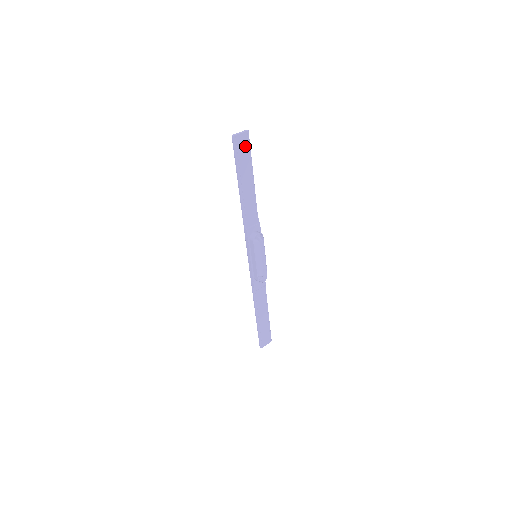
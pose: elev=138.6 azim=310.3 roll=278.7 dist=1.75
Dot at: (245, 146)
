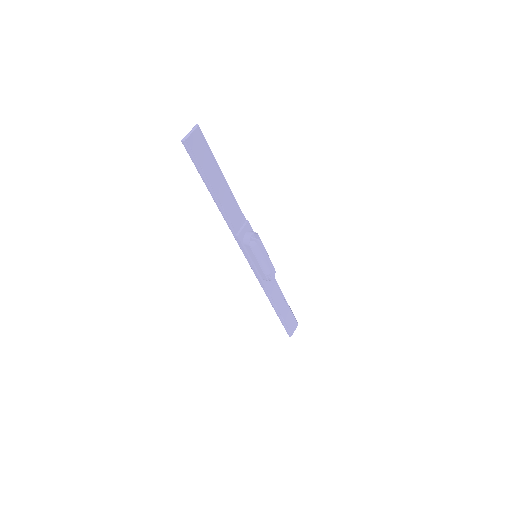
Dot at: (202, 146)
